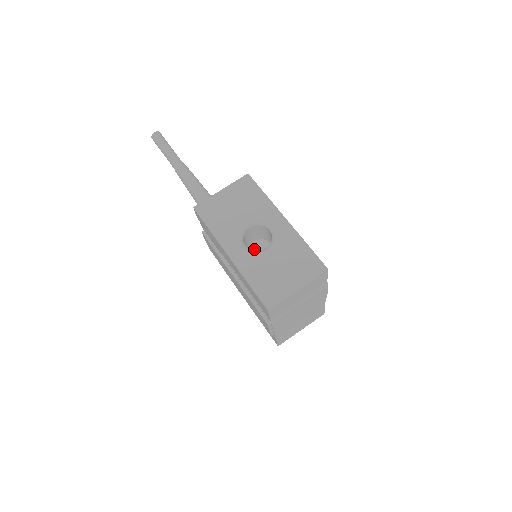
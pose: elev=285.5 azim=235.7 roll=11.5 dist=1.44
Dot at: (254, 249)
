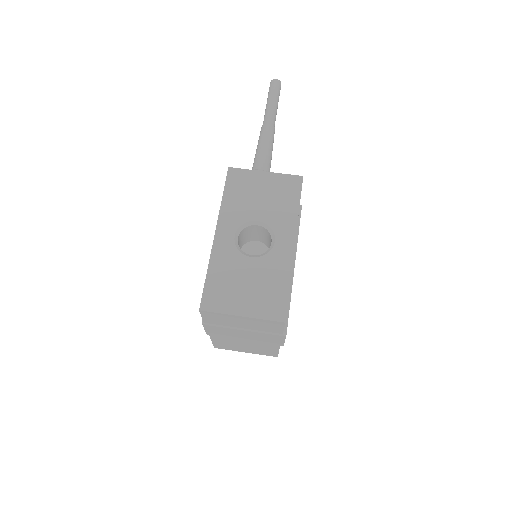
Dot at: (254, 248)
